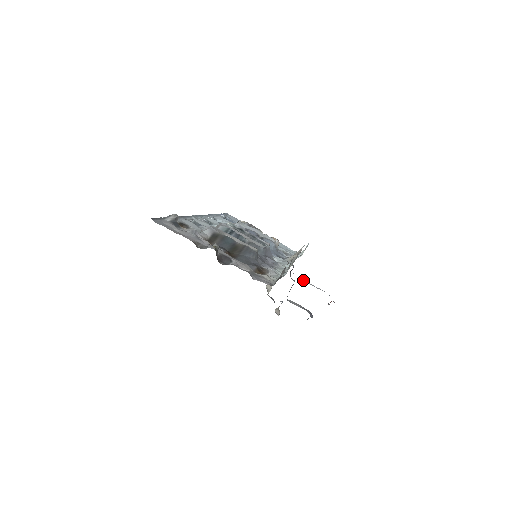
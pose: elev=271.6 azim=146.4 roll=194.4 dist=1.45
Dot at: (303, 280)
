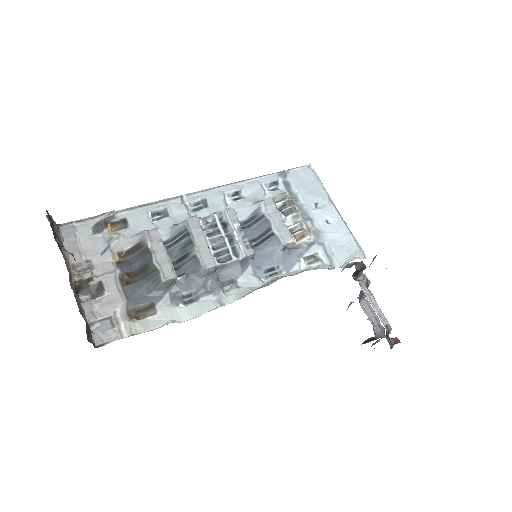
Dot at: (367, 291)
